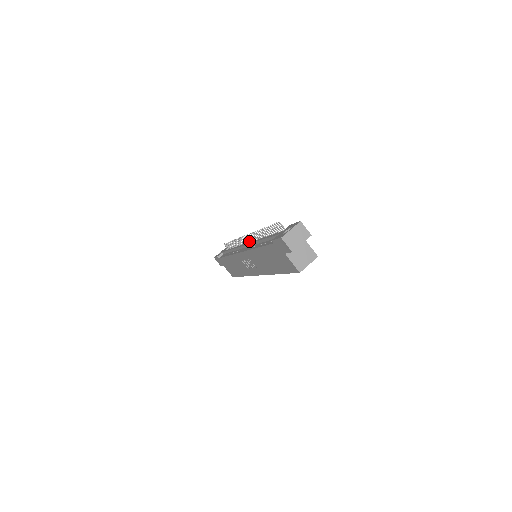
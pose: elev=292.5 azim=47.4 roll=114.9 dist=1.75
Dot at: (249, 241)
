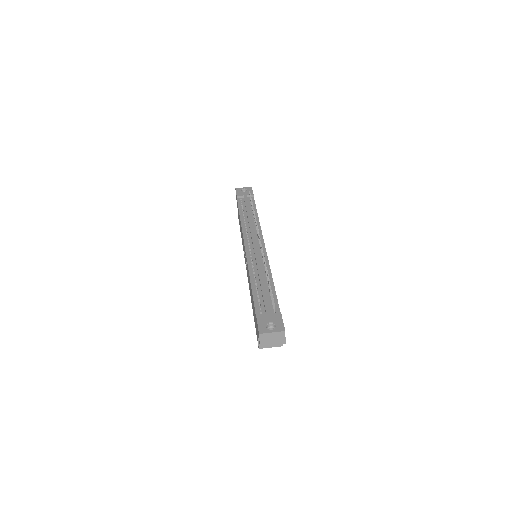
Dot at: occluded
